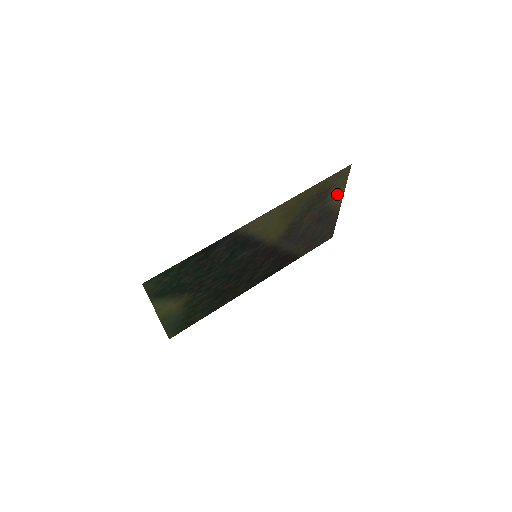
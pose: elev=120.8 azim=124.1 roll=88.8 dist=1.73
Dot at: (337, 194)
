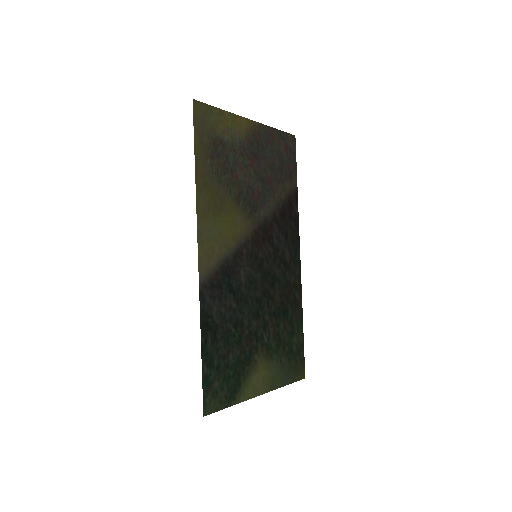
Dot at: (230, 125)
